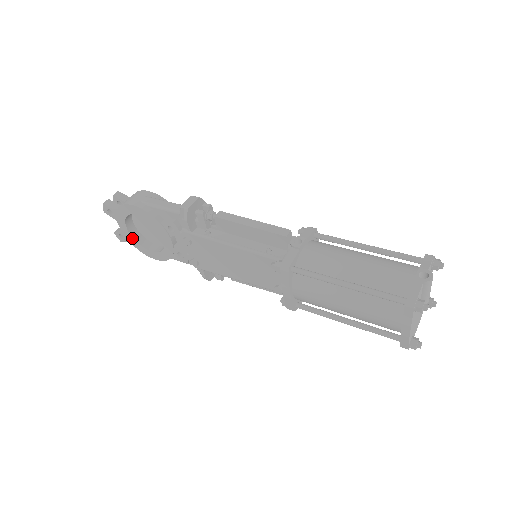
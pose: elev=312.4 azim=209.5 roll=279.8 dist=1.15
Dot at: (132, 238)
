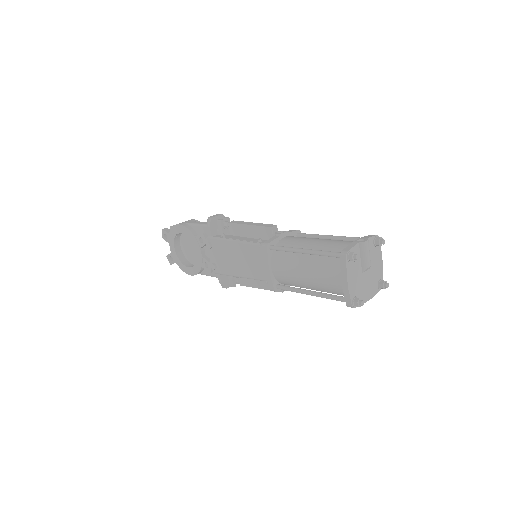
Dot at: (177, 258)
